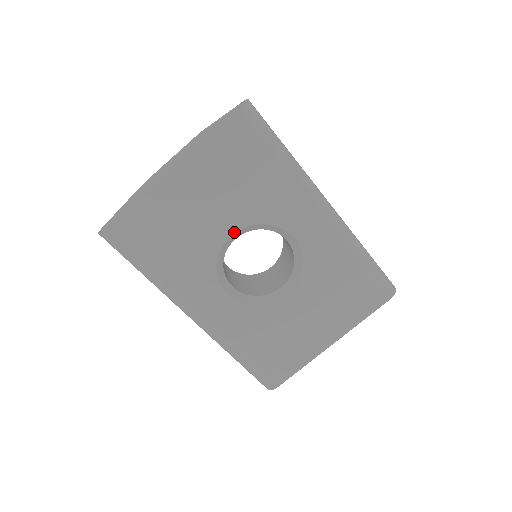
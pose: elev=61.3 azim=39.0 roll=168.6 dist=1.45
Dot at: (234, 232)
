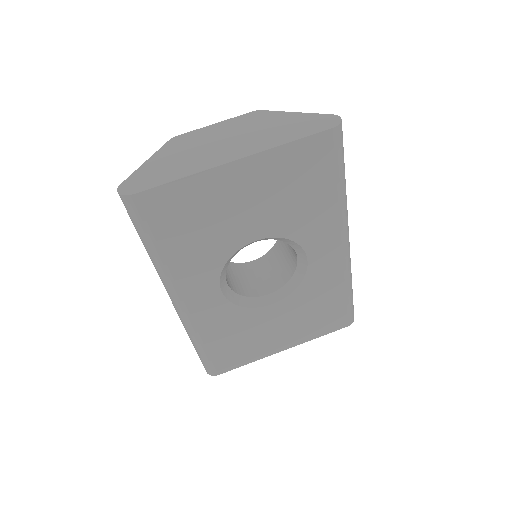
Dot at: (260, 238)
